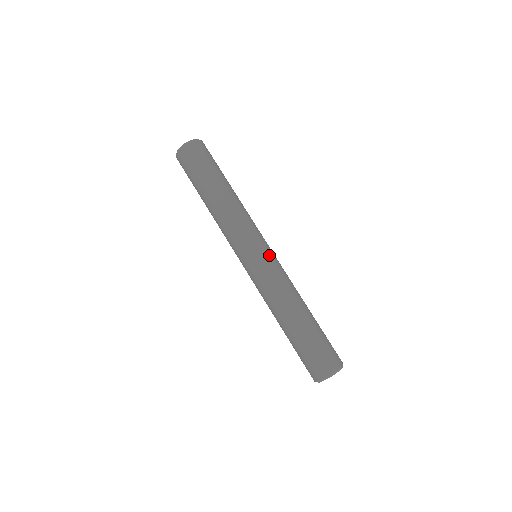
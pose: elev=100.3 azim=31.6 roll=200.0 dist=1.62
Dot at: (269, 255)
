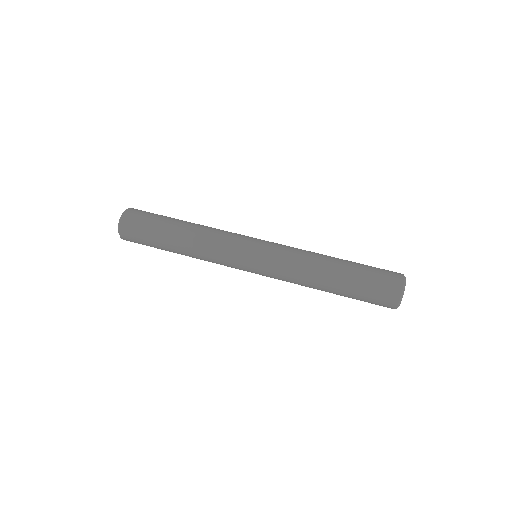
Dot at: occluded
